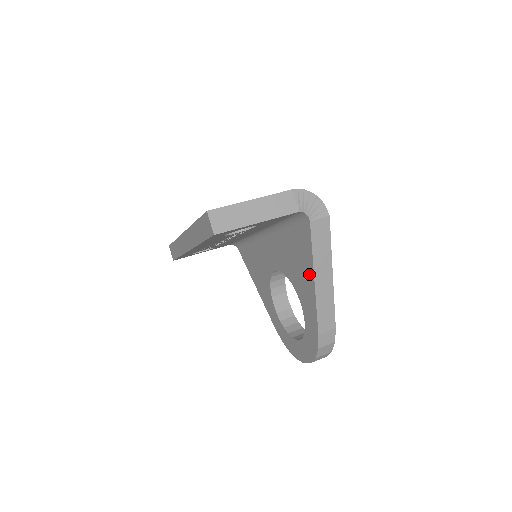
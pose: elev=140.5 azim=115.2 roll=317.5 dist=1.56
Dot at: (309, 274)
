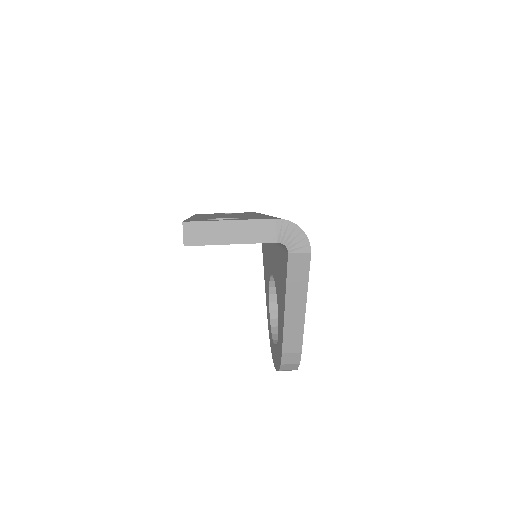
Dot at: (283, 298)
